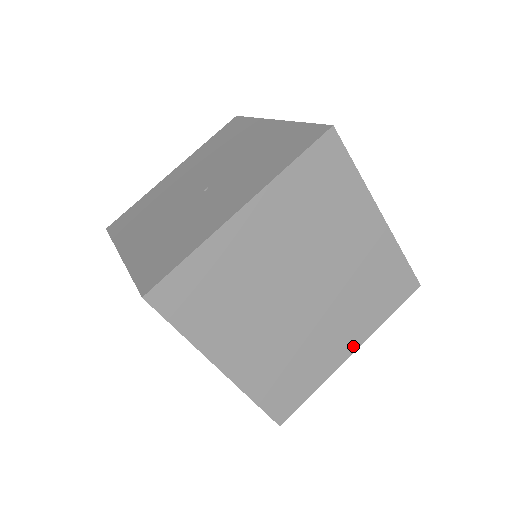
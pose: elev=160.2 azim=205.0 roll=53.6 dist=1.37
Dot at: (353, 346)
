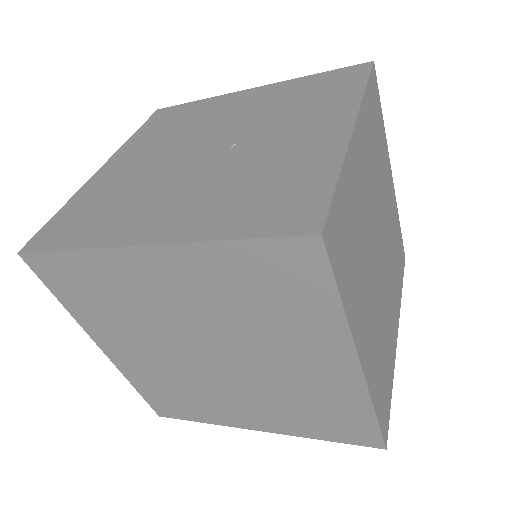
Dot at: (397, 326)
